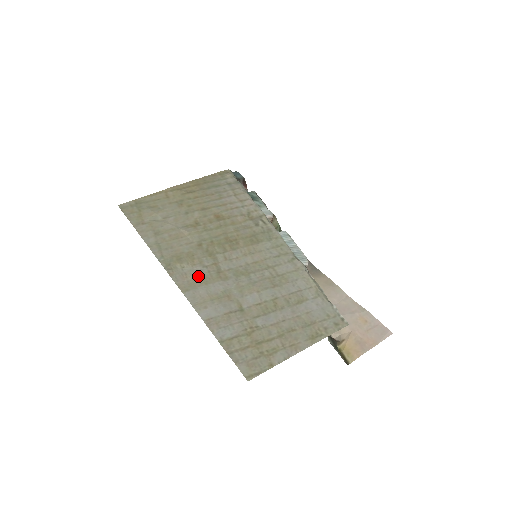
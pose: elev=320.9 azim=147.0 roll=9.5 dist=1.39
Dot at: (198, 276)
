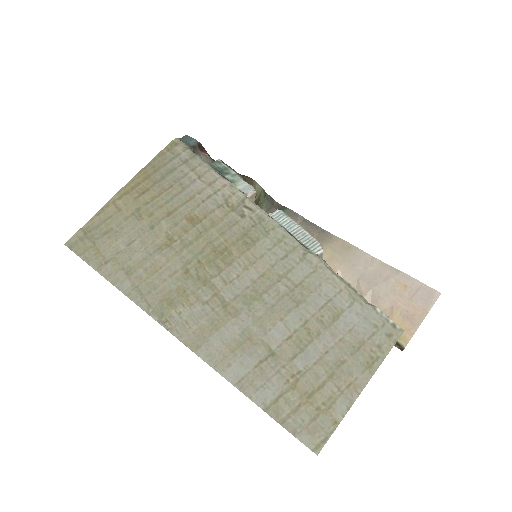
Dot at: (203, 321)
